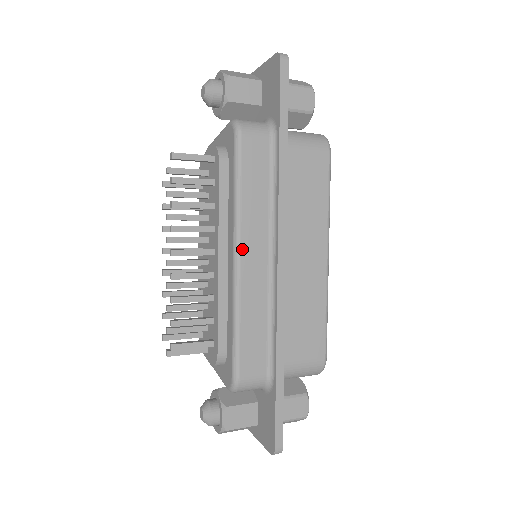
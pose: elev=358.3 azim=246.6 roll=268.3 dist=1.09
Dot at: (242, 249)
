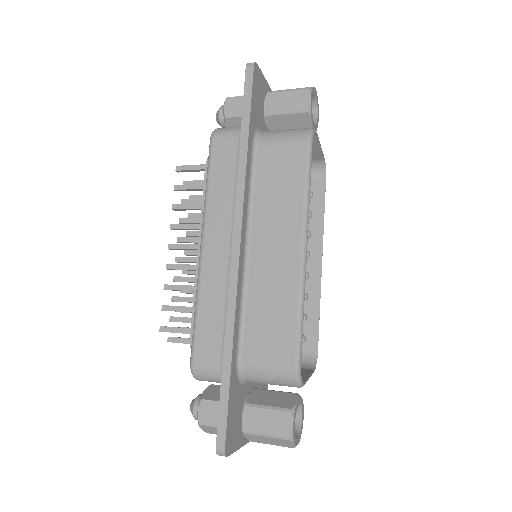
Dot at: (206, 237)
